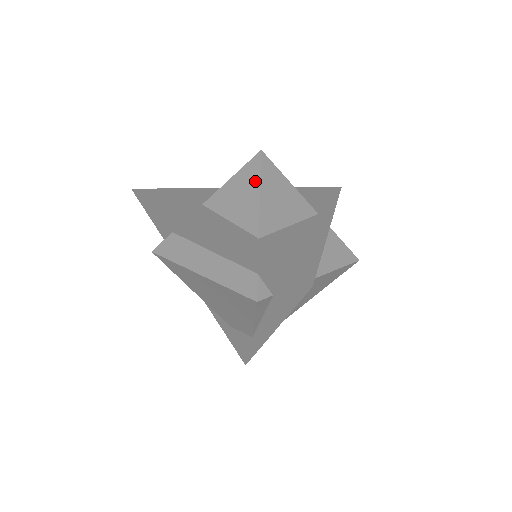
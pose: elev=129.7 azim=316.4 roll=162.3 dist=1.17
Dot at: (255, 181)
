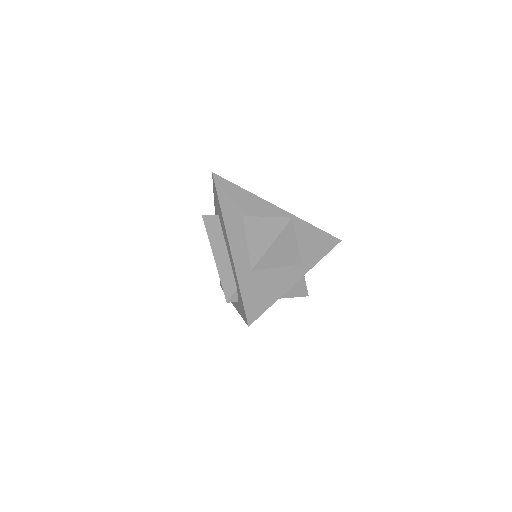
Dot at: (274, 235)
